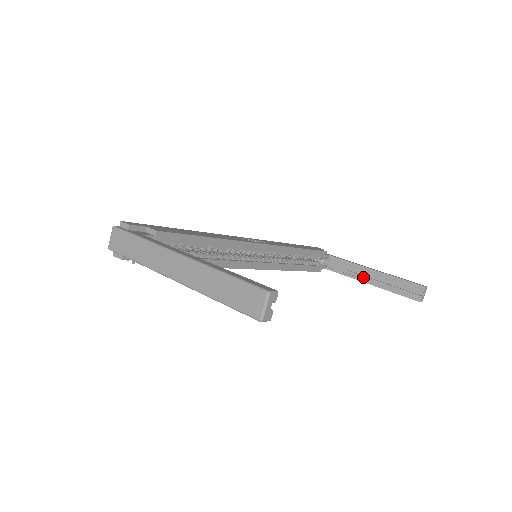
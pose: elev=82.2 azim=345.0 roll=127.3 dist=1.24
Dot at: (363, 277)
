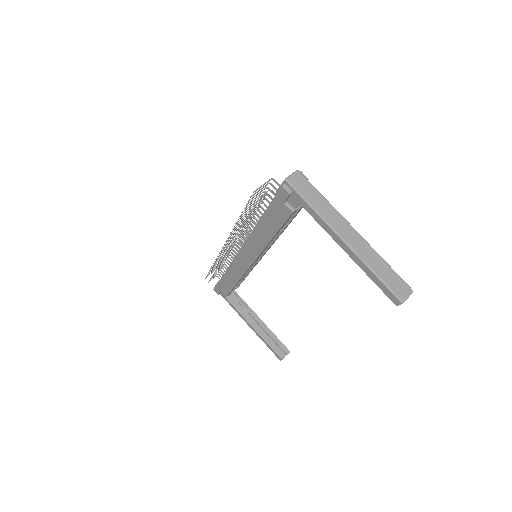
Dot at: (252, 321)
